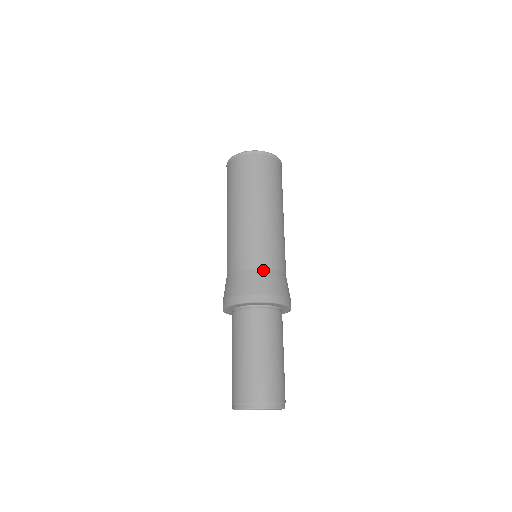
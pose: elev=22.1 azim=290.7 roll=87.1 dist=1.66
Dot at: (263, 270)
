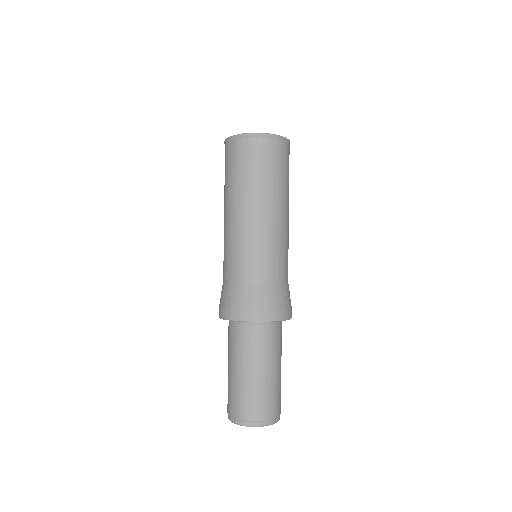
Dot at: (256, 284)
